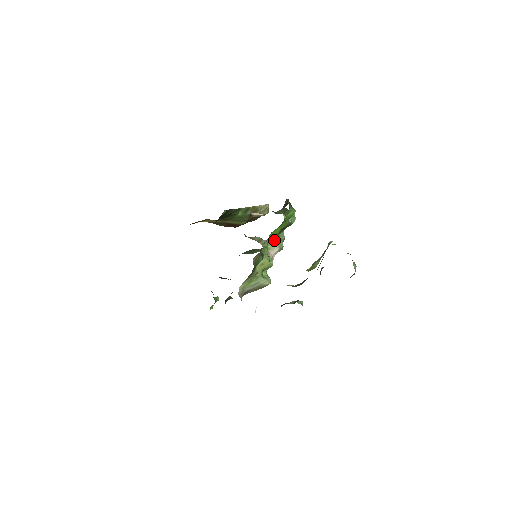
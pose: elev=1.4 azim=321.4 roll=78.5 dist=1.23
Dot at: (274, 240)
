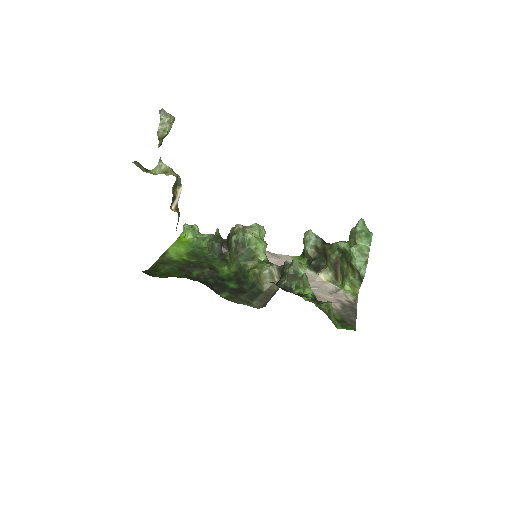
Dot at: occluded
